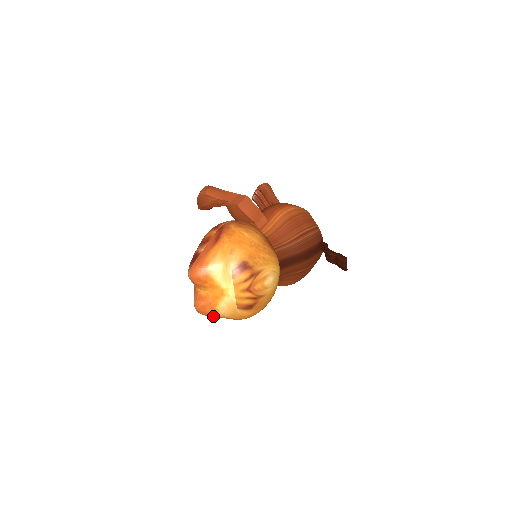
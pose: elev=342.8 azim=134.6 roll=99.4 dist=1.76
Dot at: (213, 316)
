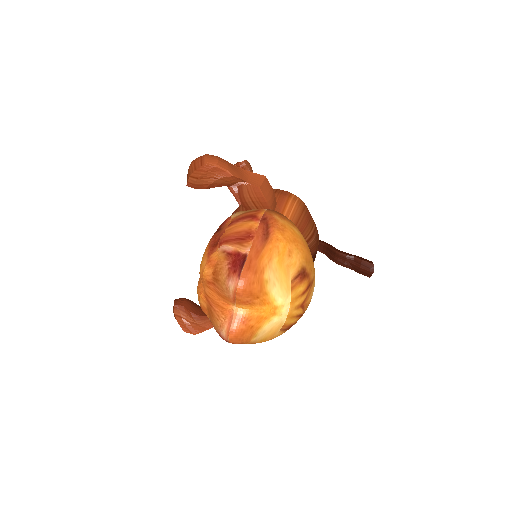
Dot at: (242, 343)
